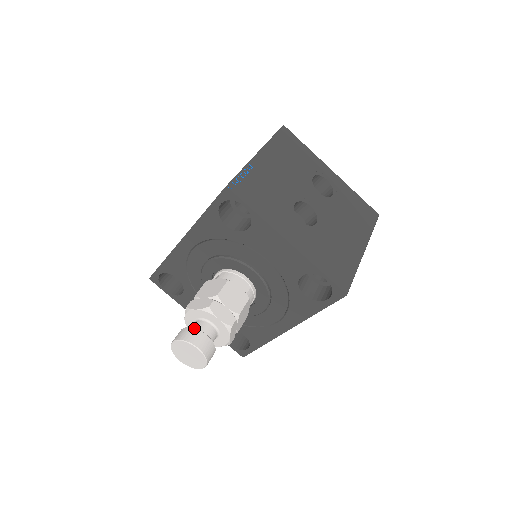
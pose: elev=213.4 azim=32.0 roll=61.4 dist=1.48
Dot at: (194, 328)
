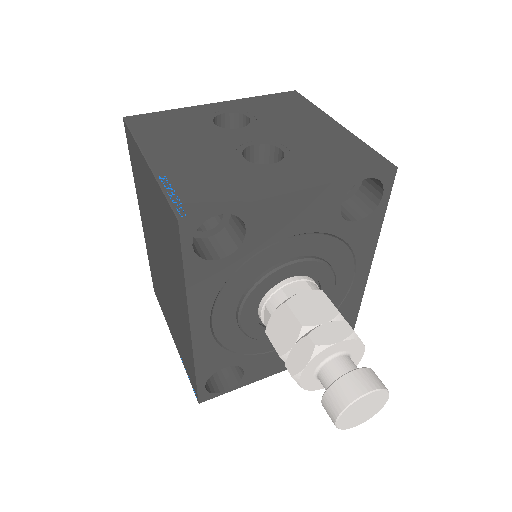
Dot at: (334, 382)
